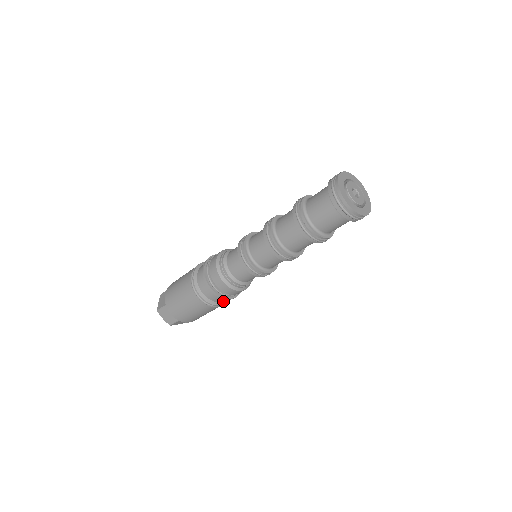
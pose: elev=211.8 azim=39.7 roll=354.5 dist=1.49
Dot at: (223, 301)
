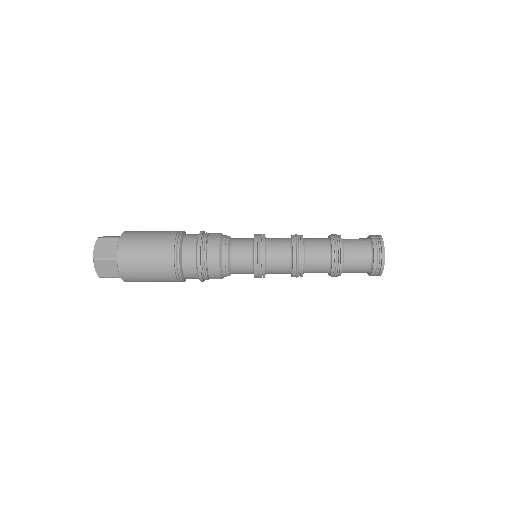
Dot at: occluded
